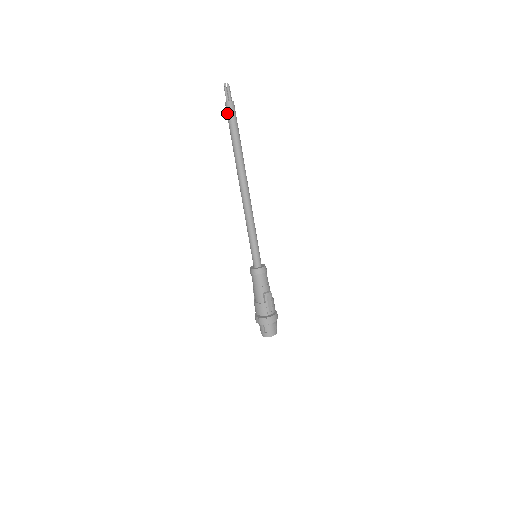
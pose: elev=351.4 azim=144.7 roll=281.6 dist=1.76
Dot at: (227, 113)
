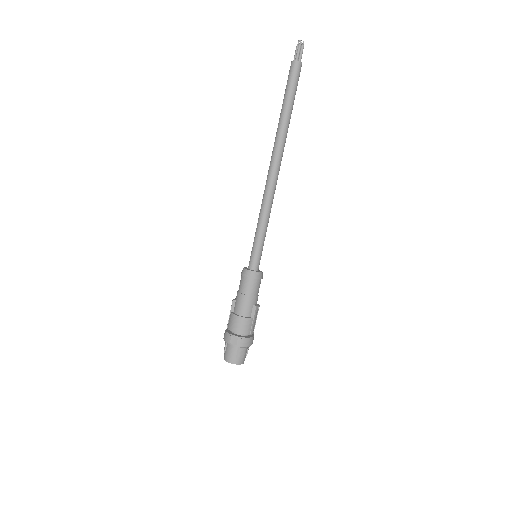
Dot at: (292, 74)
